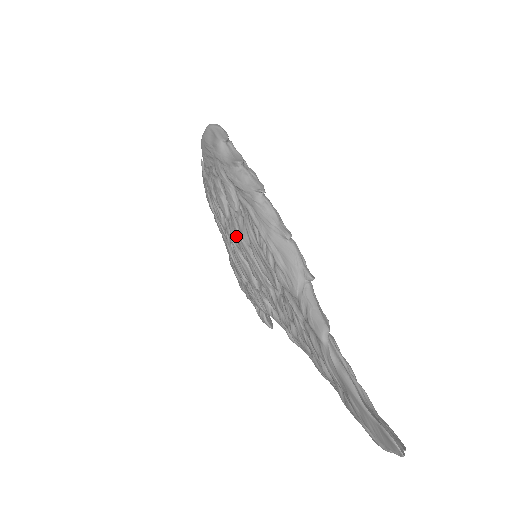
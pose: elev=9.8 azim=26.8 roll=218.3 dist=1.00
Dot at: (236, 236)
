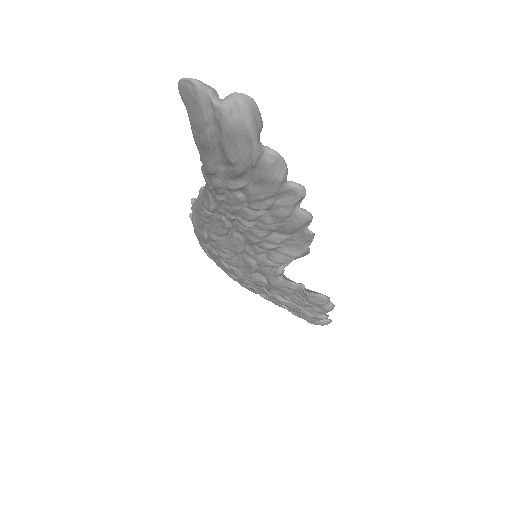
Dot at: (219, 250)
